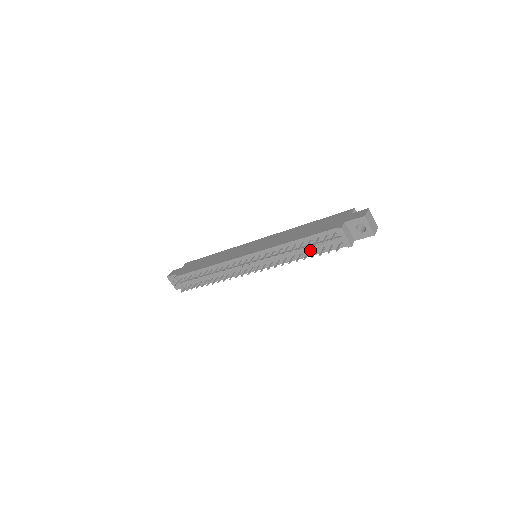
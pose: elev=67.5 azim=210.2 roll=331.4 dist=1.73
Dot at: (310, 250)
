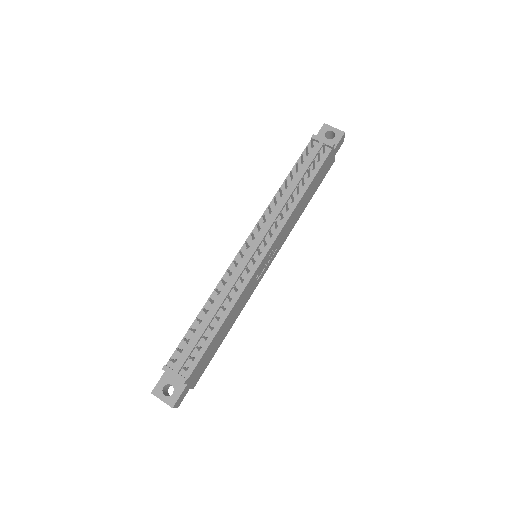
Dot at: occluded
